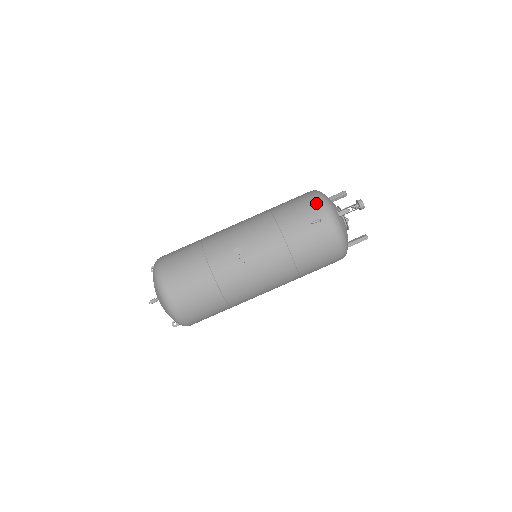
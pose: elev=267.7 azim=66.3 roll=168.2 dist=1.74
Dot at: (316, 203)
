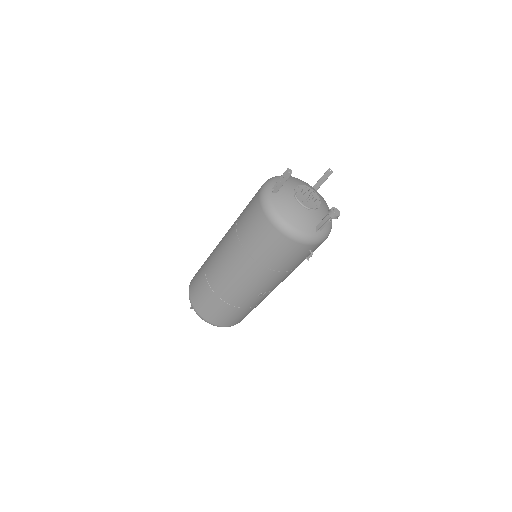
Dot at: (297, 246)
